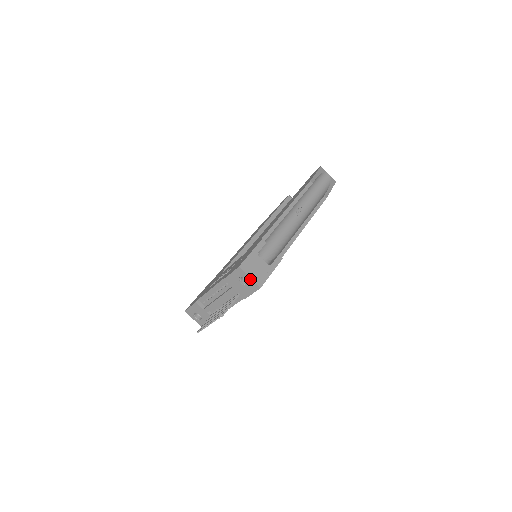
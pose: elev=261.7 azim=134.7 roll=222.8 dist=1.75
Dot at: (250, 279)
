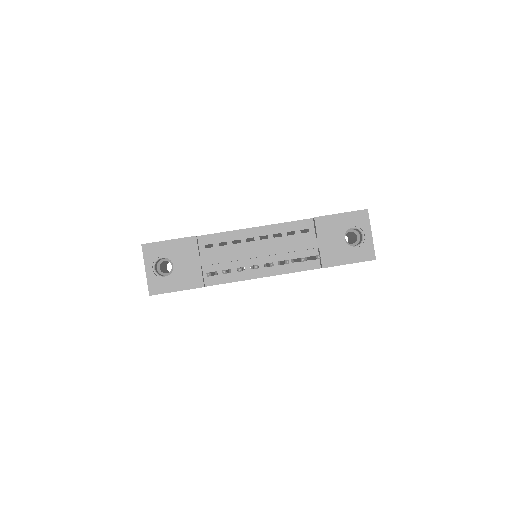
Dot at: (369, 237)
